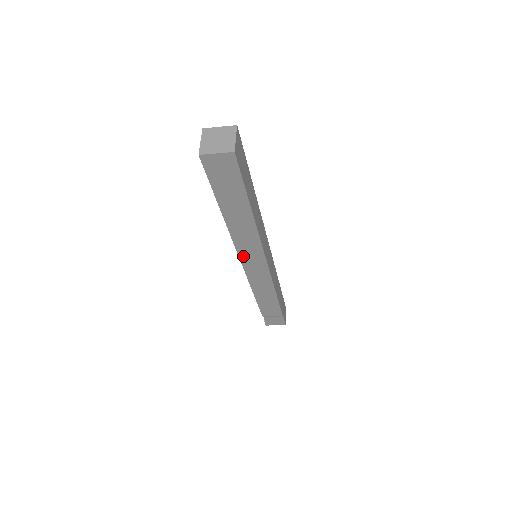
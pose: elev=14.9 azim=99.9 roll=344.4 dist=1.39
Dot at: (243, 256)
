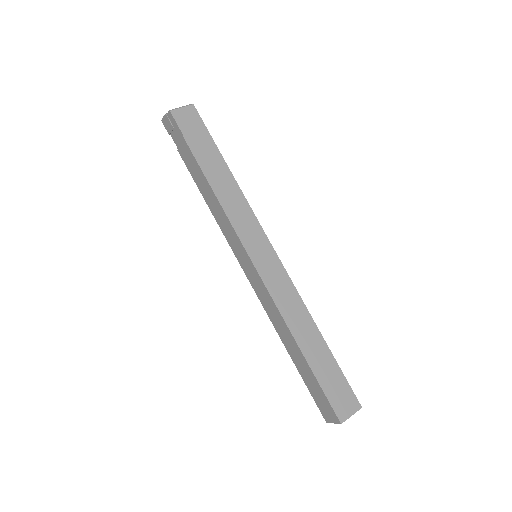
Dot at: occluded
